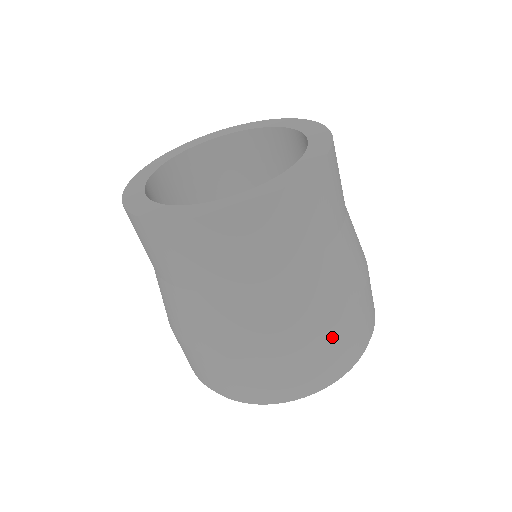
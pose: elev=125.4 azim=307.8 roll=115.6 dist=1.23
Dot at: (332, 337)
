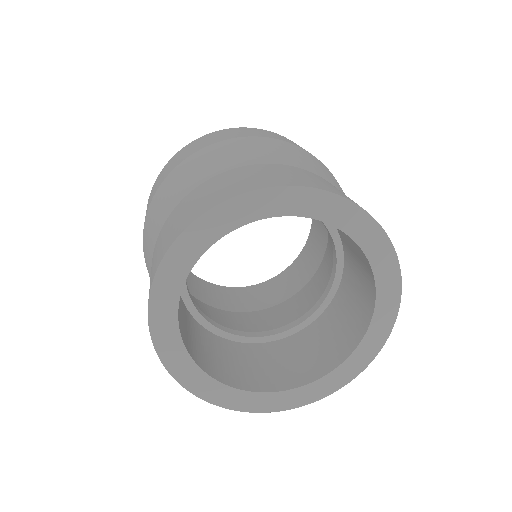
Dot at: occluded
